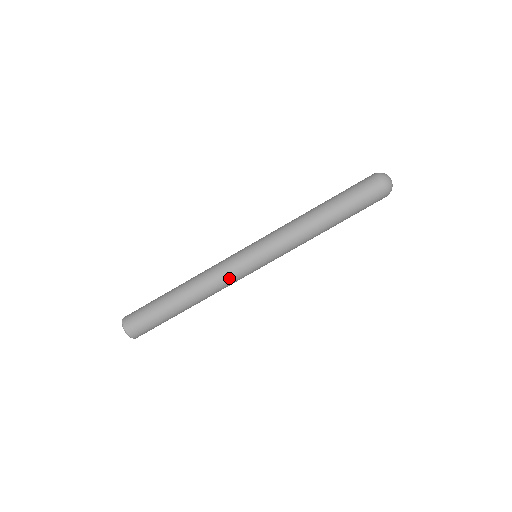
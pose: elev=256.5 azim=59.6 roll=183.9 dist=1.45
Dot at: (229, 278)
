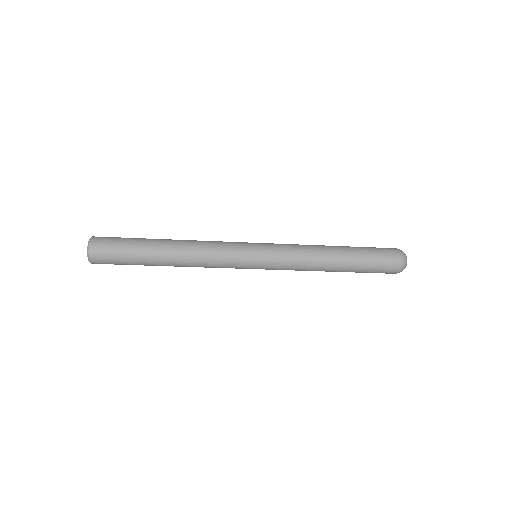
Dot at: occluded
